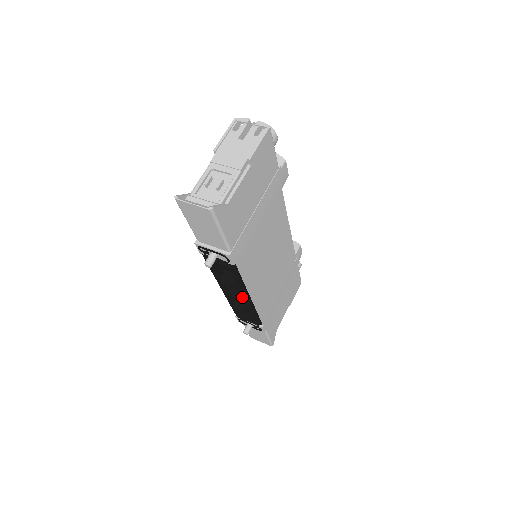
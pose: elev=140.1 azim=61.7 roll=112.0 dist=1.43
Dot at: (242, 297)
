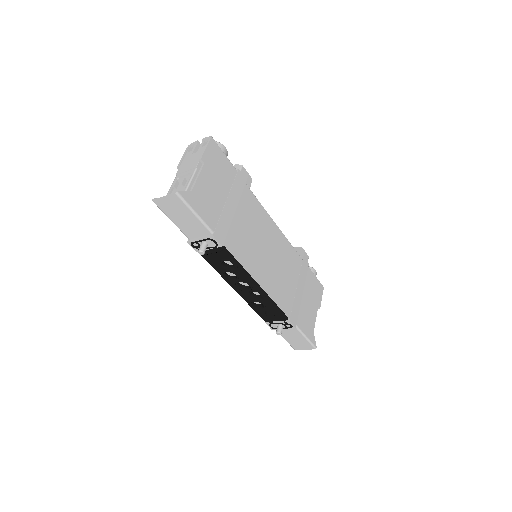
Dot at: (252, 288)
